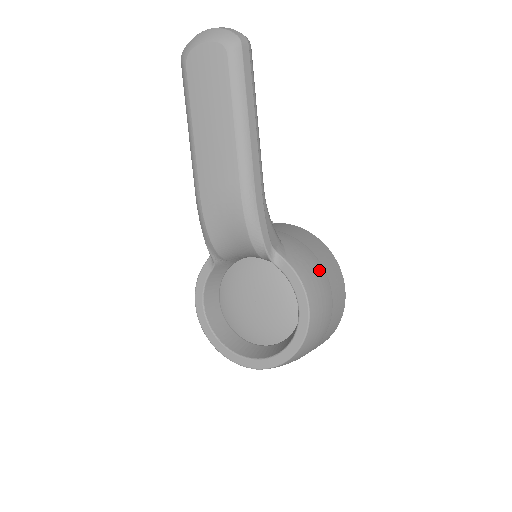
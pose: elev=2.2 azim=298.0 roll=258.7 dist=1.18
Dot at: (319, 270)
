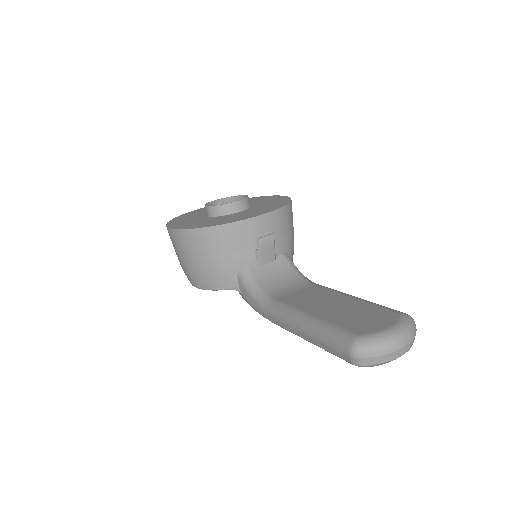
Dot at: occluded
